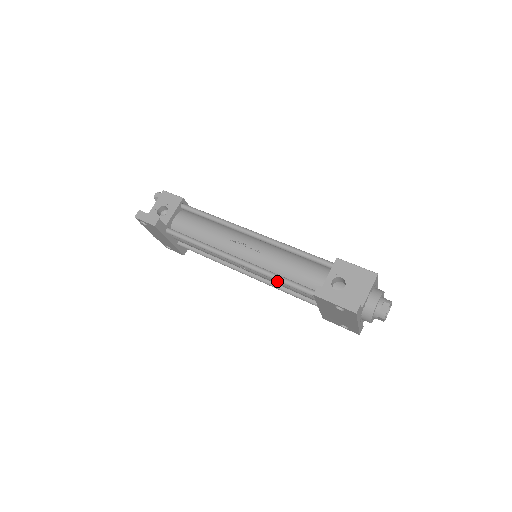
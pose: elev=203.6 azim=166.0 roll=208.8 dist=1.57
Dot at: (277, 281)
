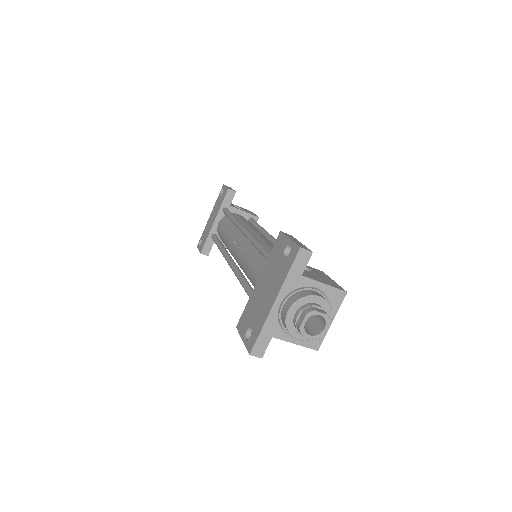
Dot at: (252, 256)
